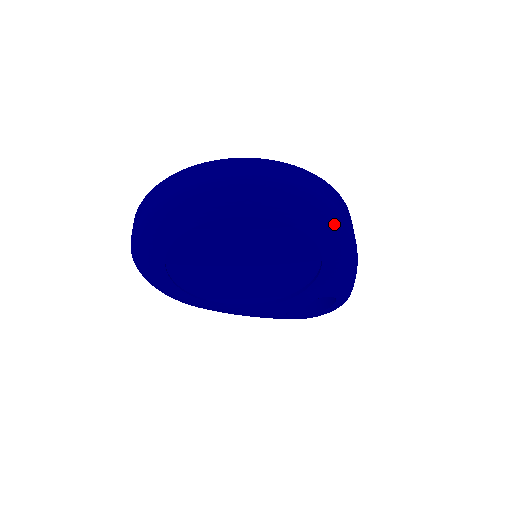
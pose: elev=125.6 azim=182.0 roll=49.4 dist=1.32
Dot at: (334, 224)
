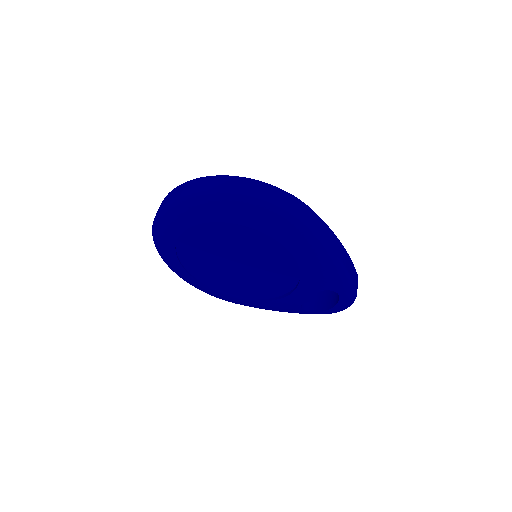
Dot at: (282, 222)
